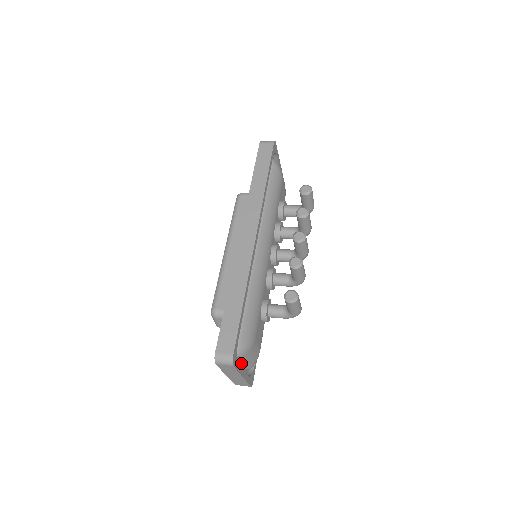
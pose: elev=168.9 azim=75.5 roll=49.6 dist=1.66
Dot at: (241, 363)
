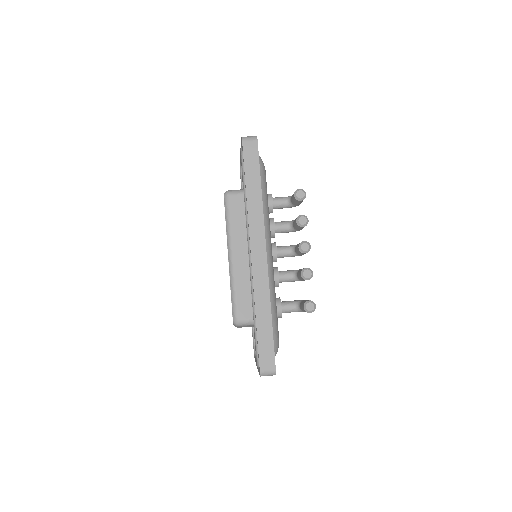
Dot at: occluded
